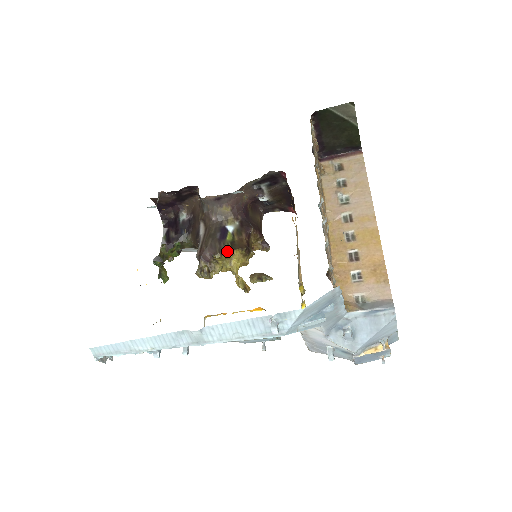
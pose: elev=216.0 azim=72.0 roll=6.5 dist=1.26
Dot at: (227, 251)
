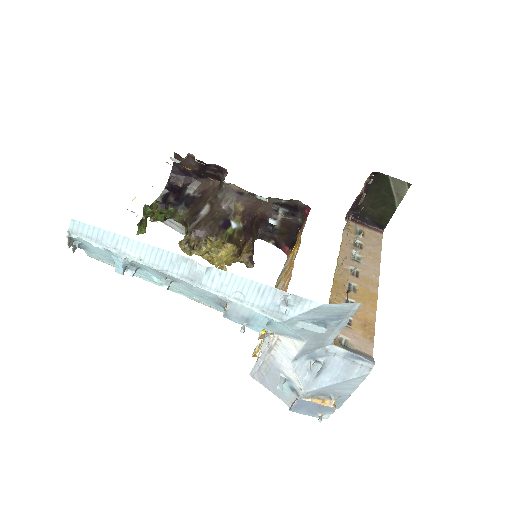
Dot at: (223, 240)
